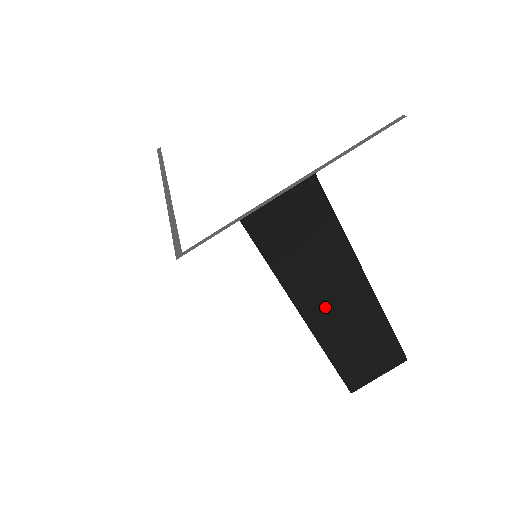
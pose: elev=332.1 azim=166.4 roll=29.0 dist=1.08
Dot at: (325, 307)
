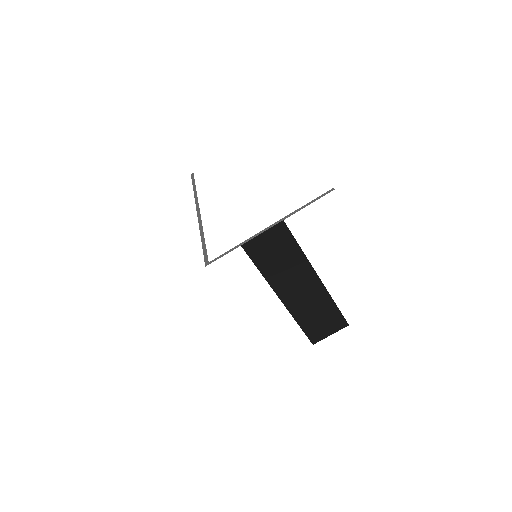
Dot at: (293, 292)
